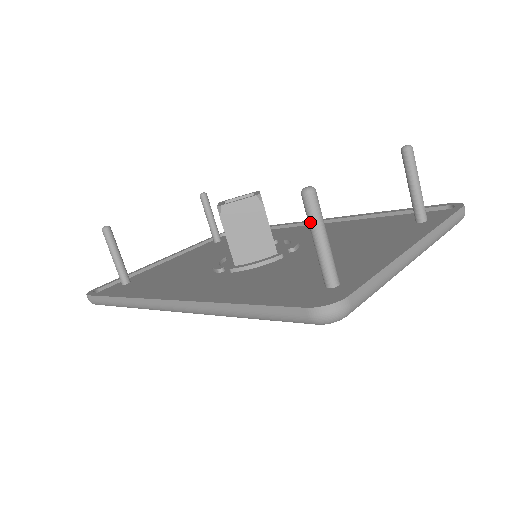
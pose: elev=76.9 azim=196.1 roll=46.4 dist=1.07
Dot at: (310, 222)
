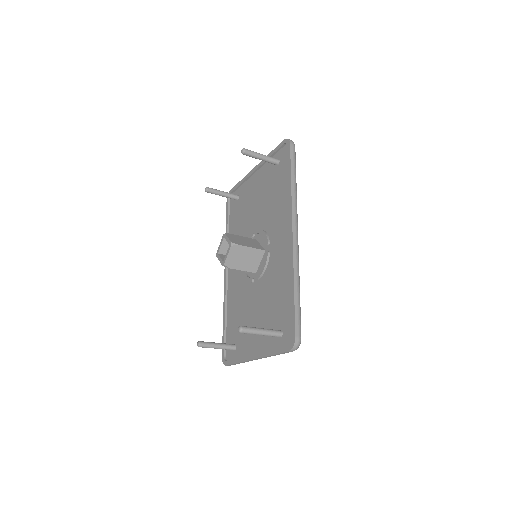
Dot at: occluded
